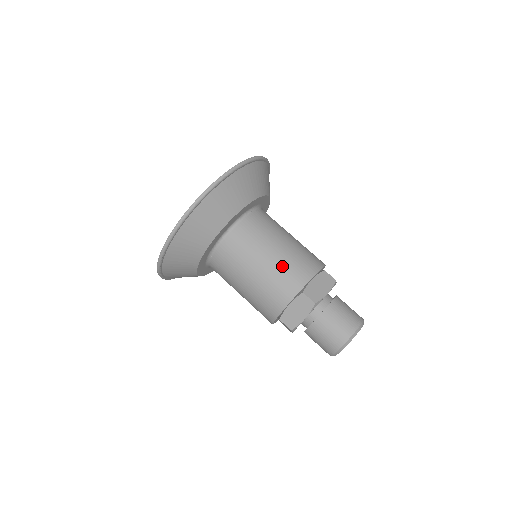
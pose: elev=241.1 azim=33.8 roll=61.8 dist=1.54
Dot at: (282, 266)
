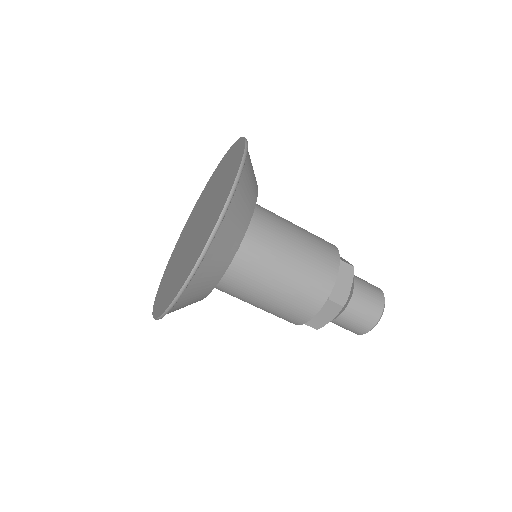
Dot at: (312, 238)
